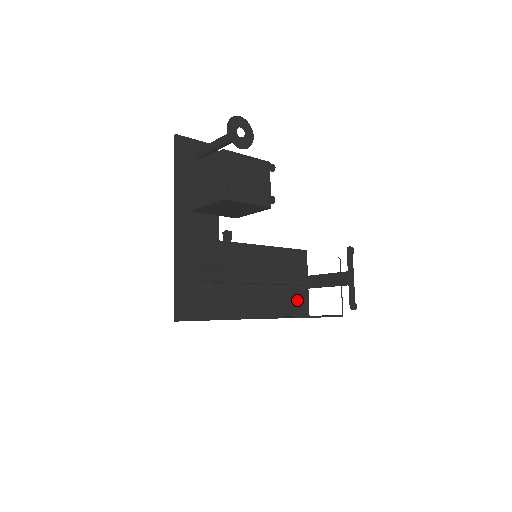
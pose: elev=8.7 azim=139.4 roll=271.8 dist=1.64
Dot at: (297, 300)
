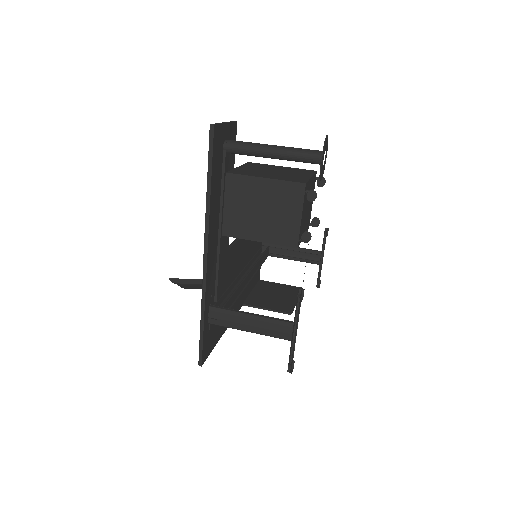
Dot at: occluded
